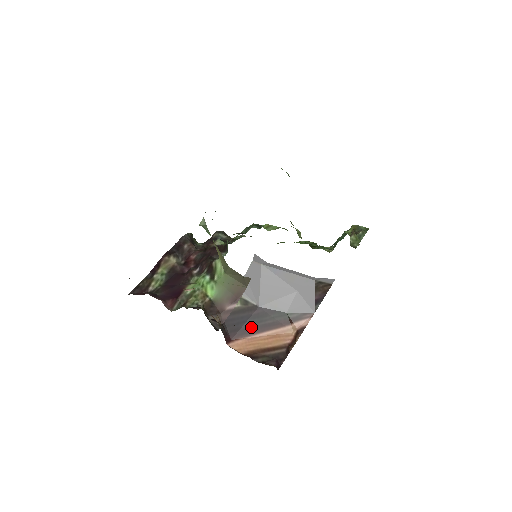
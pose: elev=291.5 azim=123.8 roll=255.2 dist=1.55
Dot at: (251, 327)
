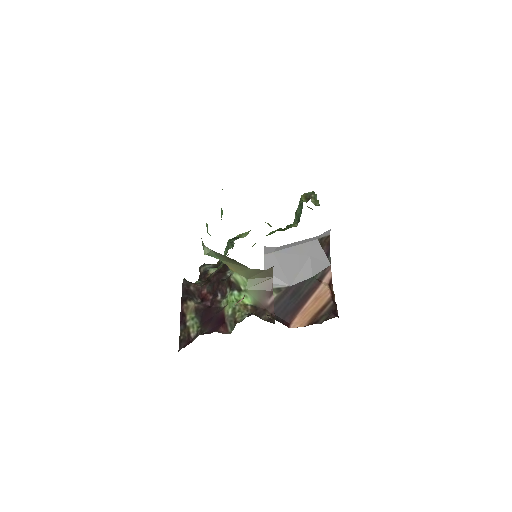
Dot at: (296, 304)
